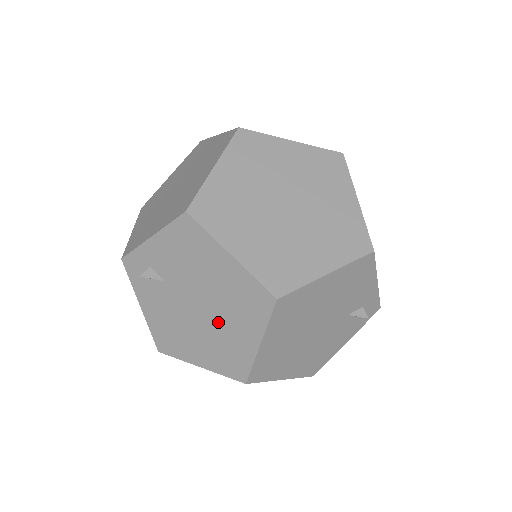
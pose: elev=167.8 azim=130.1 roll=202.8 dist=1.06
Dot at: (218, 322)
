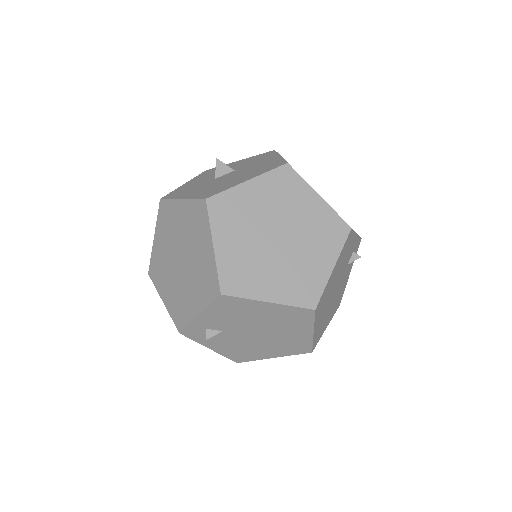
Dot at: (276, 335)
